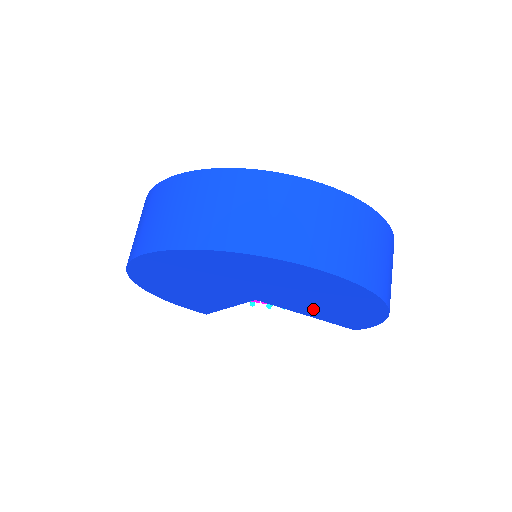
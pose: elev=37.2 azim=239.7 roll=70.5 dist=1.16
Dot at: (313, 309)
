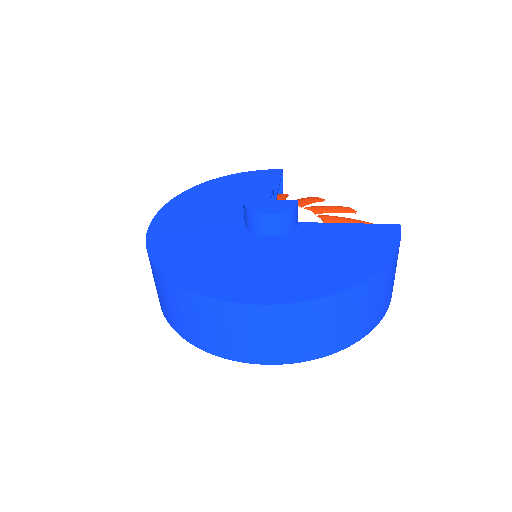
Dot at: occluded
